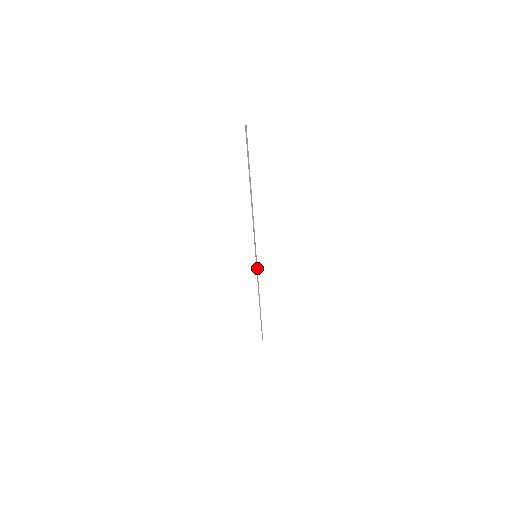
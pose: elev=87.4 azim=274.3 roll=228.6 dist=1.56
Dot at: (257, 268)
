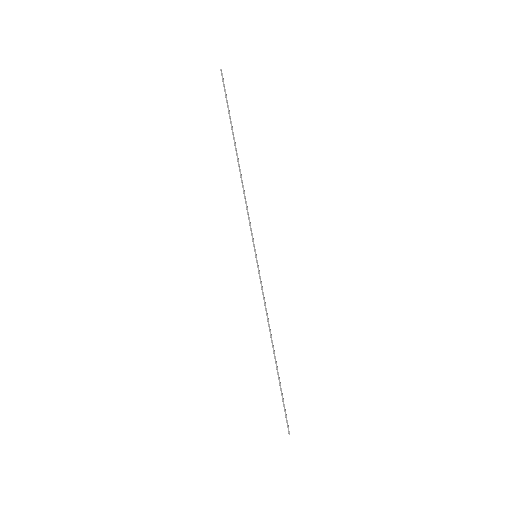
Dot at: (260, 278)
